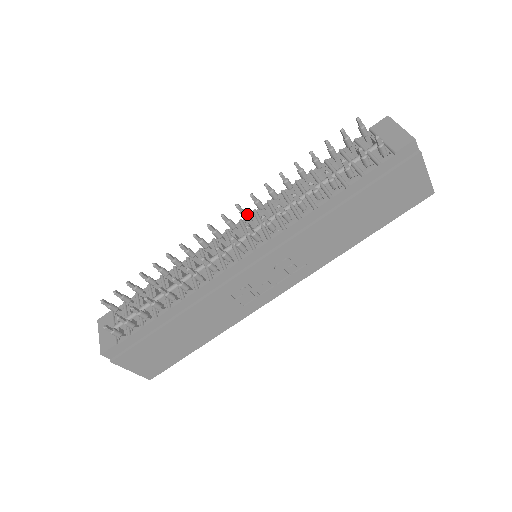
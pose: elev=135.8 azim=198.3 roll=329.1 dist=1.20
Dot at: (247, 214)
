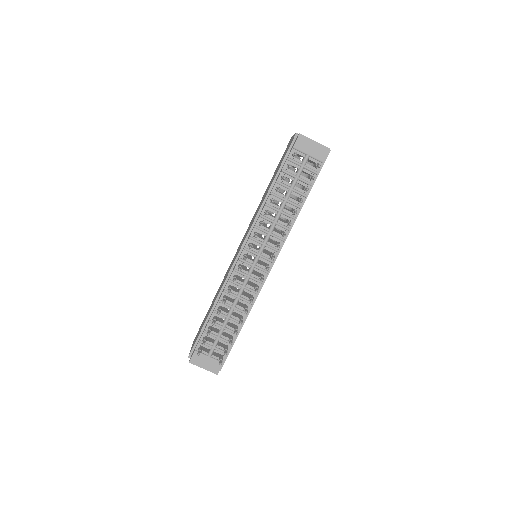
Dot at: (252, 245)
